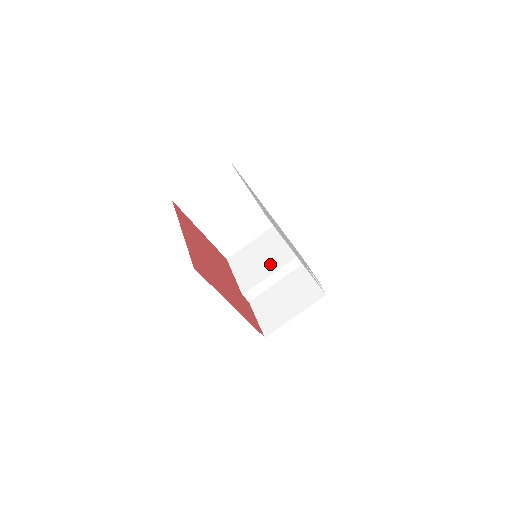
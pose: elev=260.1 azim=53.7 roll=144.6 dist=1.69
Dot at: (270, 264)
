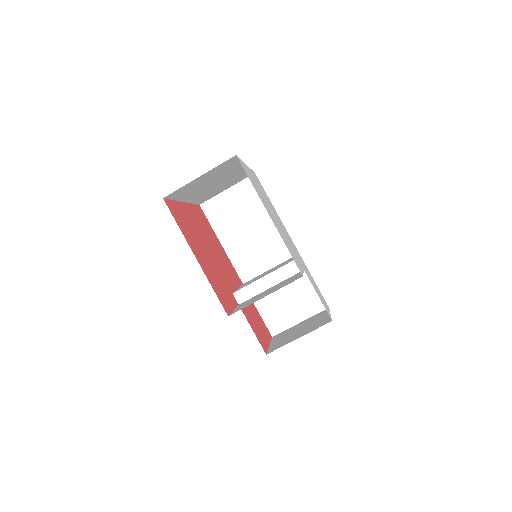
Dot at: (271, 271)
